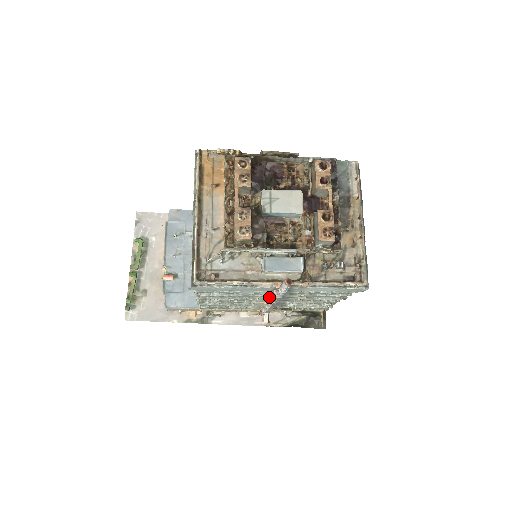
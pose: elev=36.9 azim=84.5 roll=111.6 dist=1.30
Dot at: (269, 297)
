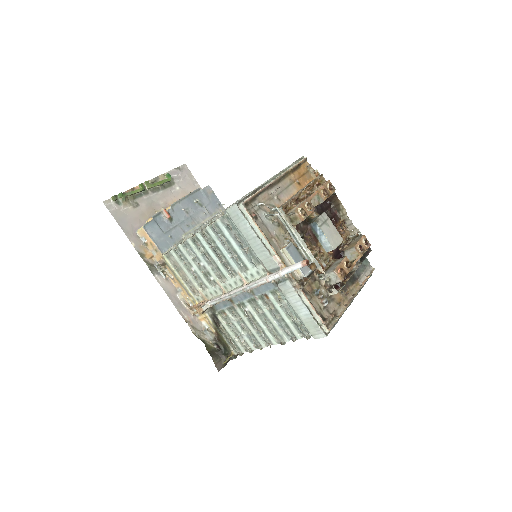
Dot at: (245, 283)
